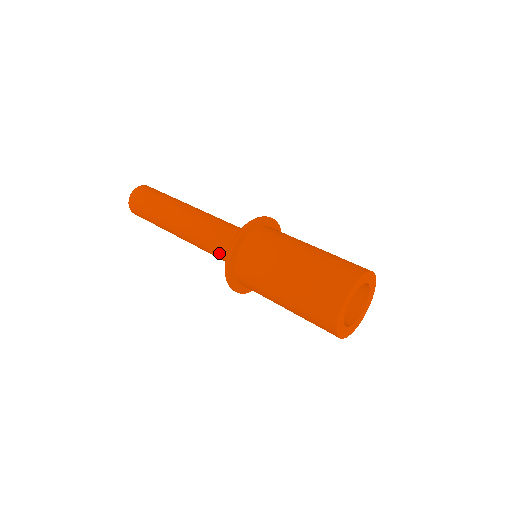
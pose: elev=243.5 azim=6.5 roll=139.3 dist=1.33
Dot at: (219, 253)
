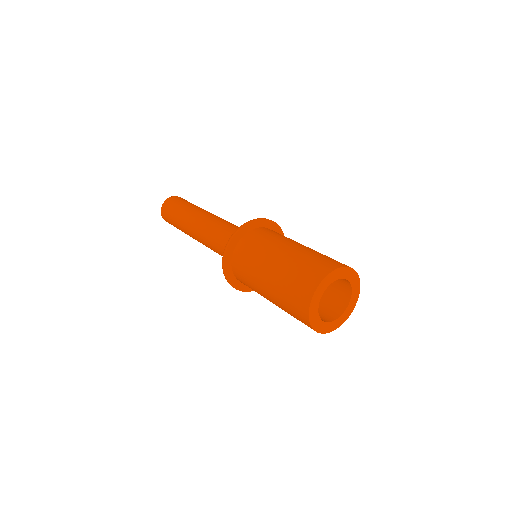
Dot at: occluded
